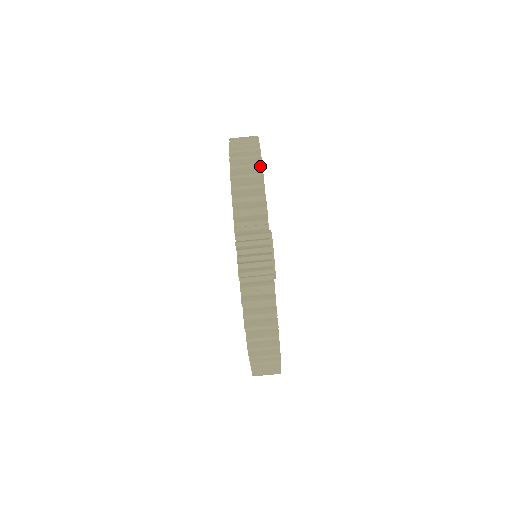
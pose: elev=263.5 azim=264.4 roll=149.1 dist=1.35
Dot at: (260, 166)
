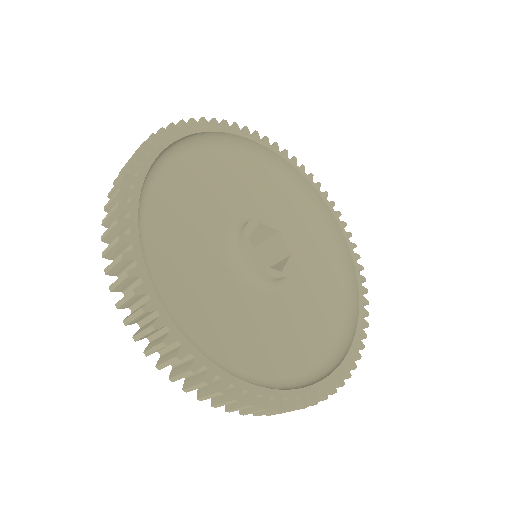
Dot at: (153, 330)
